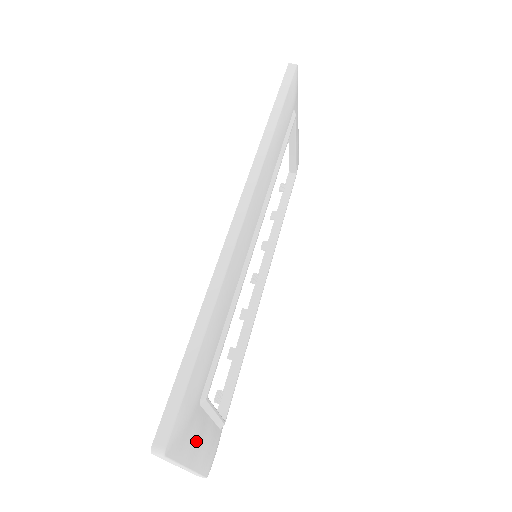
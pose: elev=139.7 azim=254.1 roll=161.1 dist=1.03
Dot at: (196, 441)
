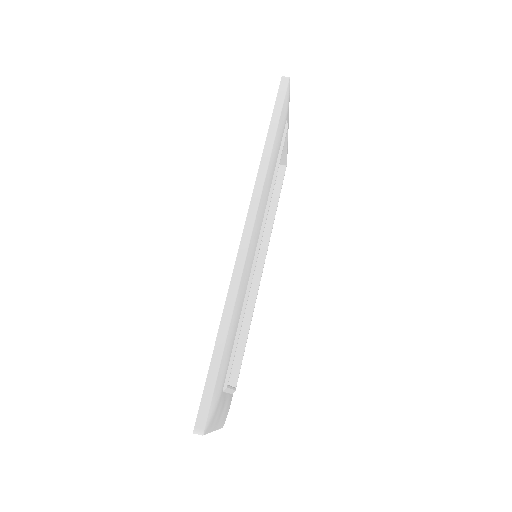
Dot at: (220, 414)
